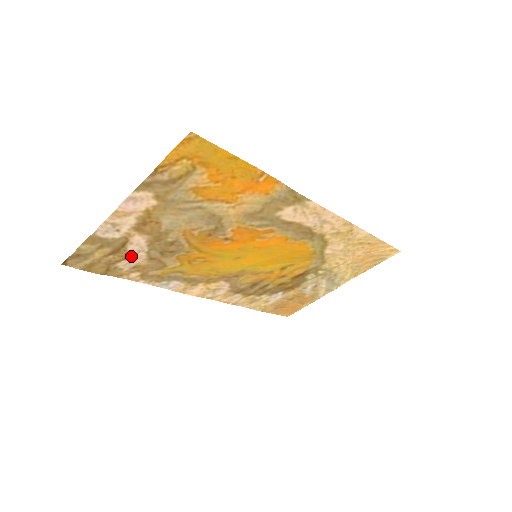
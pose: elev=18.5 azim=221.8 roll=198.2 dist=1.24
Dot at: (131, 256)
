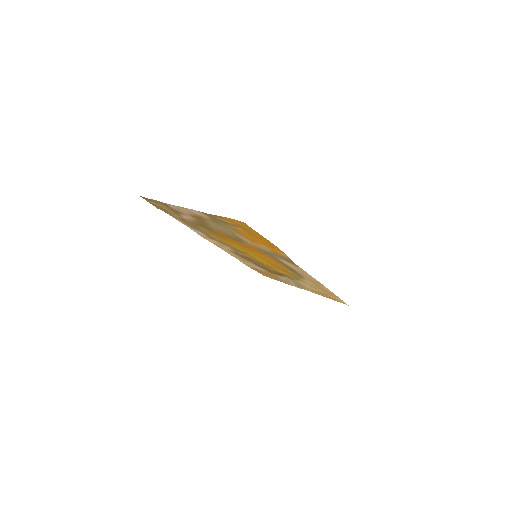
Dot at: (181, 216)
